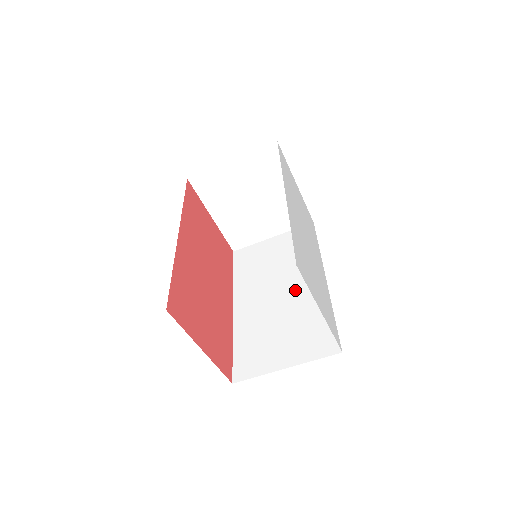
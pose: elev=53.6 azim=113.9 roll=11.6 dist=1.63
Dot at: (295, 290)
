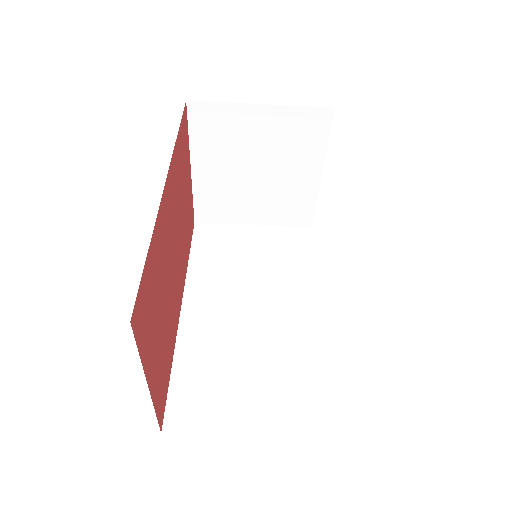
Dot at: (278, 315)
